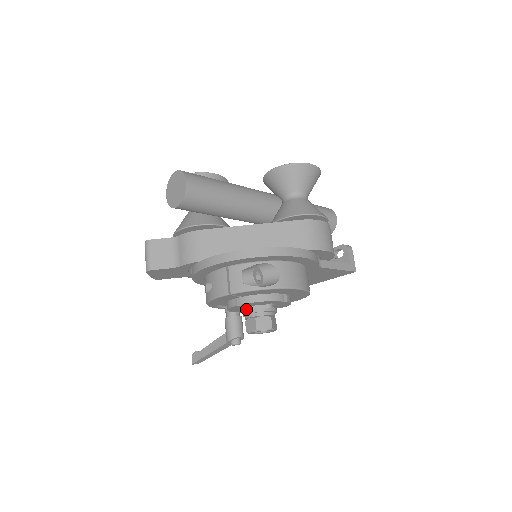
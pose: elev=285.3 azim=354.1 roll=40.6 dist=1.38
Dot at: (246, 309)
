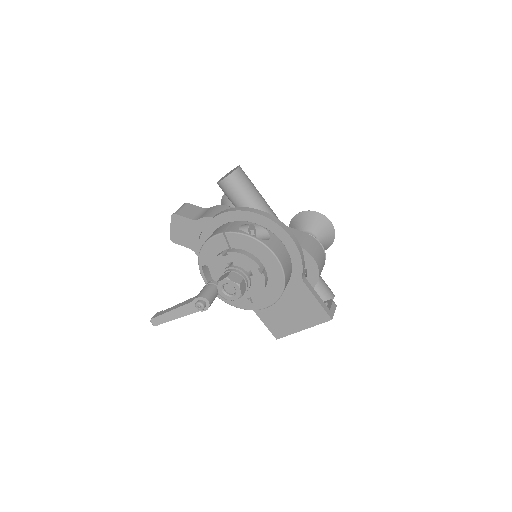
Dot at: occluded
